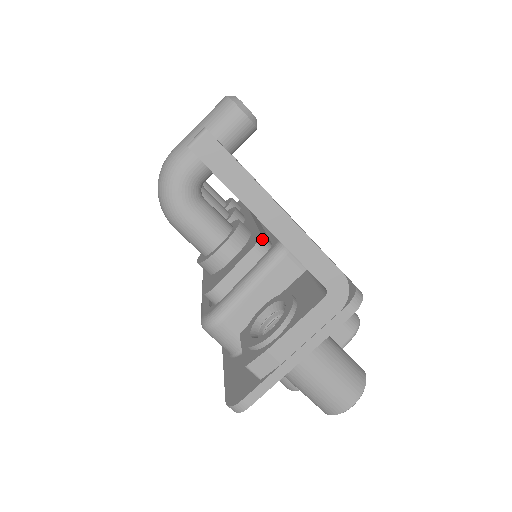
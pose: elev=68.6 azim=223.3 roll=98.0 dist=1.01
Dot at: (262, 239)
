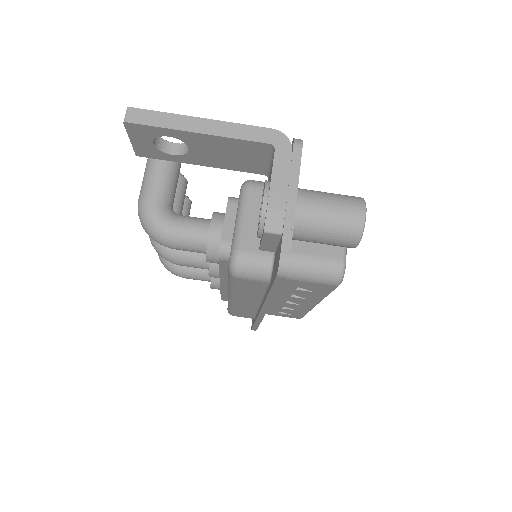
Dot at: (231, 197)
